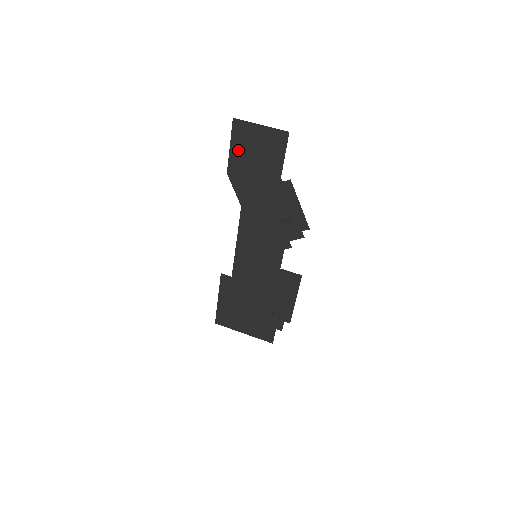
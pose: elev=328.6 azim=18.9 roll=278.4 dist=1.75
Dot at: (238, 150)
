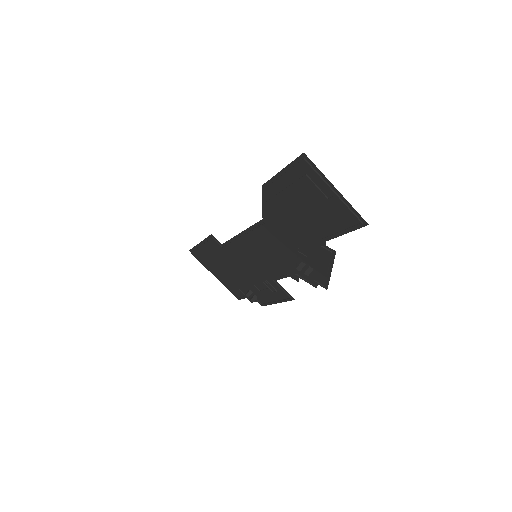
Dot at: (290, 182)
